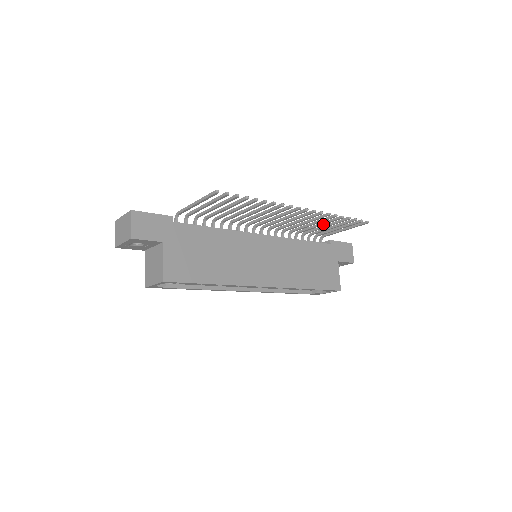
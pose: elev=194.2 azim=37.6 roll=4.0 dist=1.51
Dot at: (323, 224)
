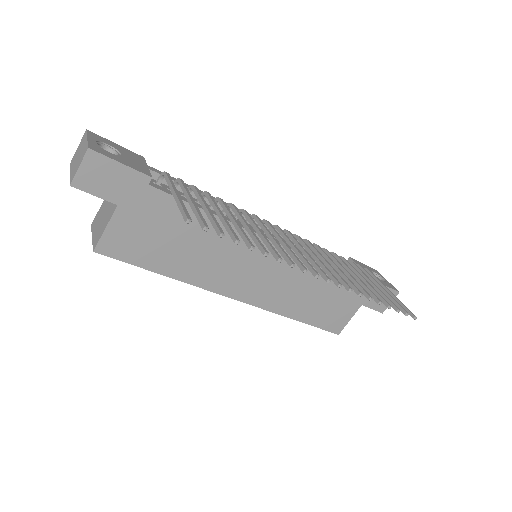
Dot at: (358, 282)
